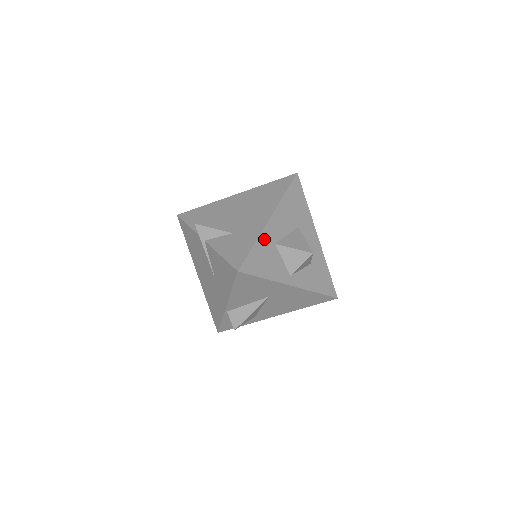
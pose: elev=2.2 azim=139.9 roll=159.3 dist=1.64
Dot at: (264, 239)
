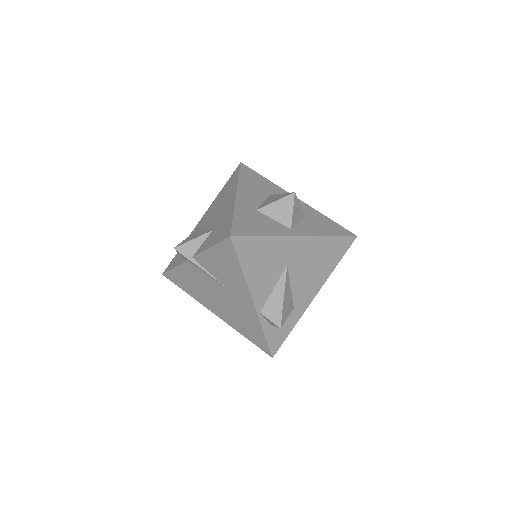
Dot at: (241, 209)
